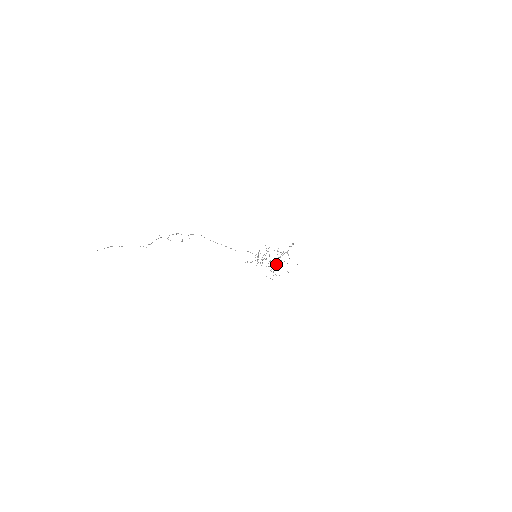
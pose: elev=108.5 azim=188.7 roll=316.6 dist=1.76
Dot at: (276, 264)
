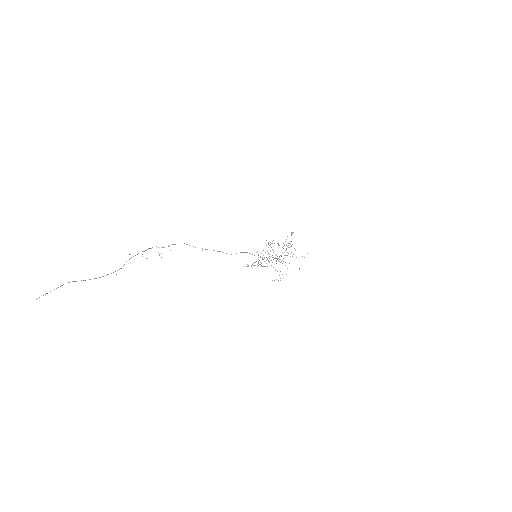
Dot at: occluded
